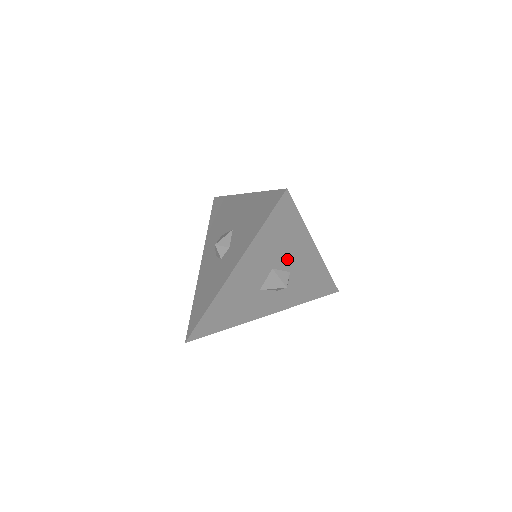
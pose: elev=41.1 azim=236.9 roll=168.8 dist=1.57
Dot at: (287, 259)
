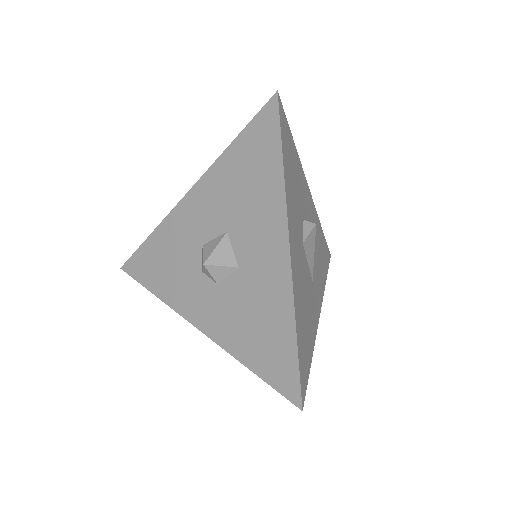
Dot at: occluded
